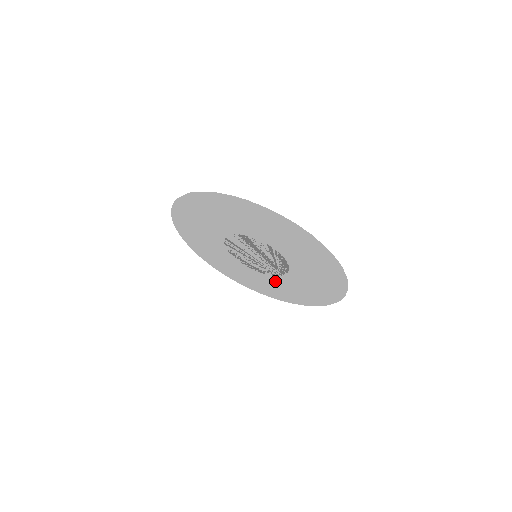
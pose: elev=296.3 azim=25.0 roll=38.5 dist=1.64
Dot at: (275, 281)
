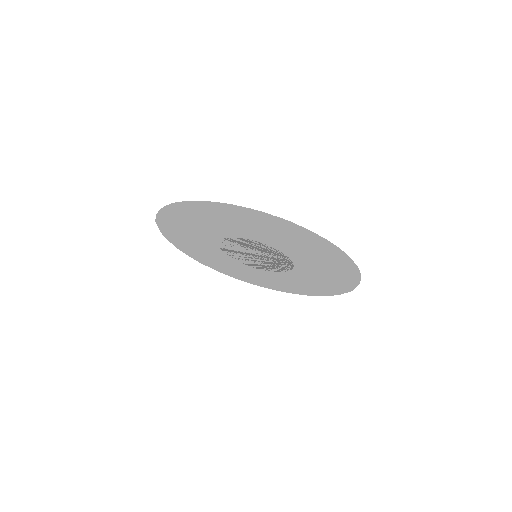
Dot at: (306, 271)
